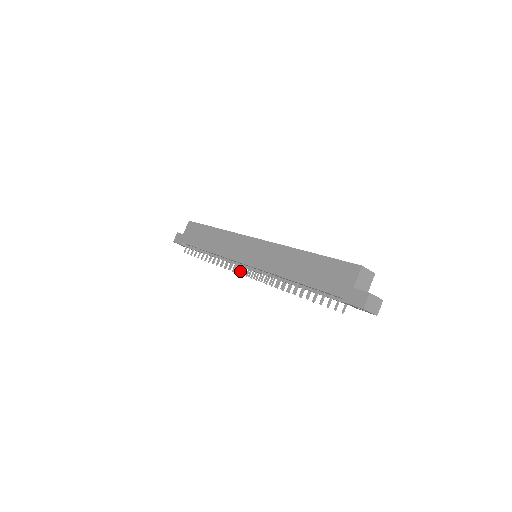
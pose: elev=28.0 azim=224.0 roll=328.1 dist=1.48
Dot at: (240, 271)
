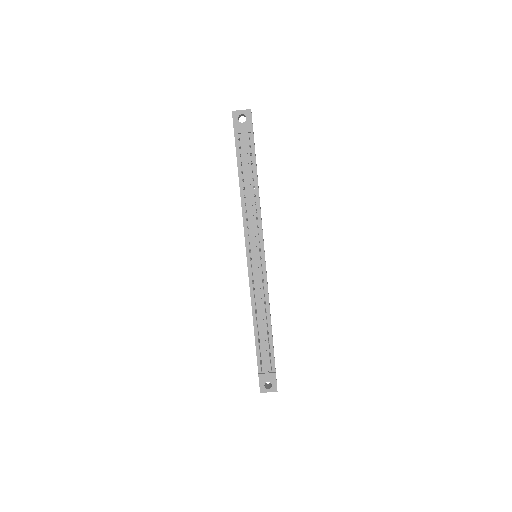
Dot at: (251, 267)
